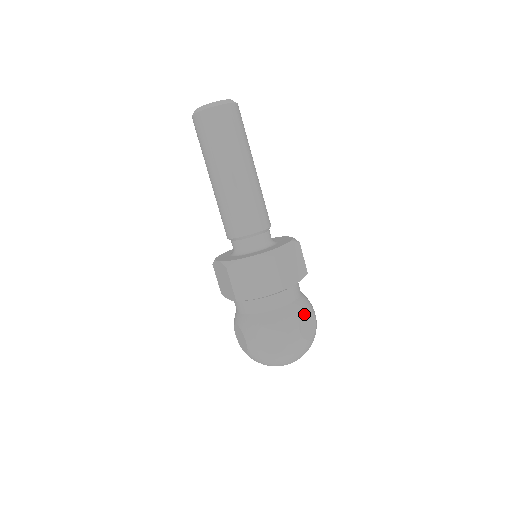
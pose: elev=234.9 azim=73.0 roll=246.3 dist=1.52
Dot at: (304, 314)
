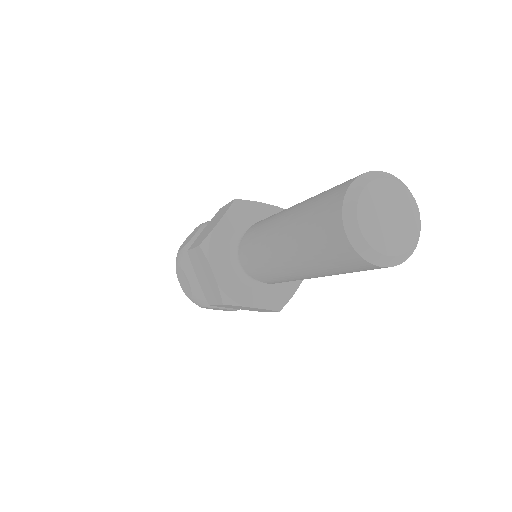
Dot at: occluded
